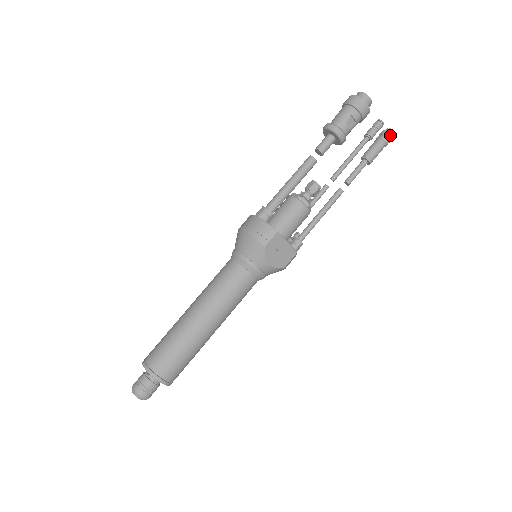
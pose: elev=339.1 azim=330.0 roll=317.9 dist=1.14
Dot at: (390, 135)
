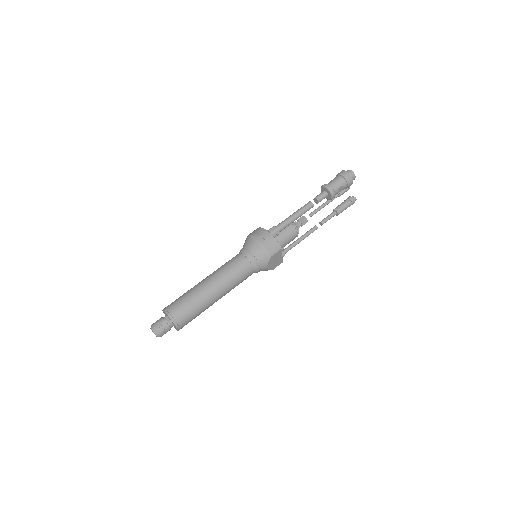
Dot at: (354, 202)
